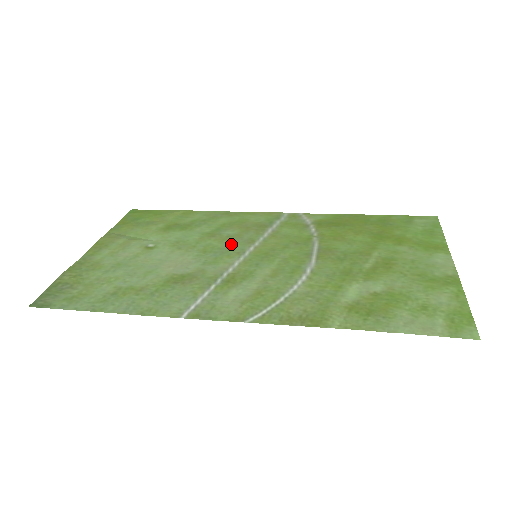
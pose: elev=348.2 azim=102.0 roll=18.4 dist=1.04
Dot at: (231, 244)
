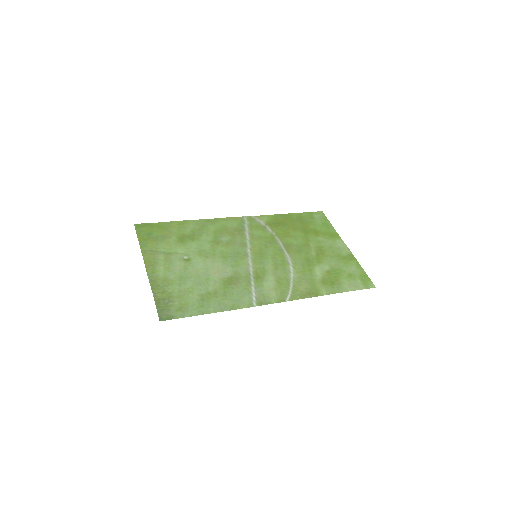
Dot at: (235, 249)
